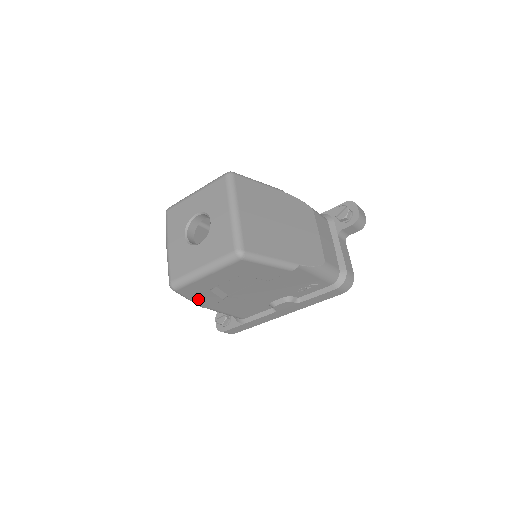
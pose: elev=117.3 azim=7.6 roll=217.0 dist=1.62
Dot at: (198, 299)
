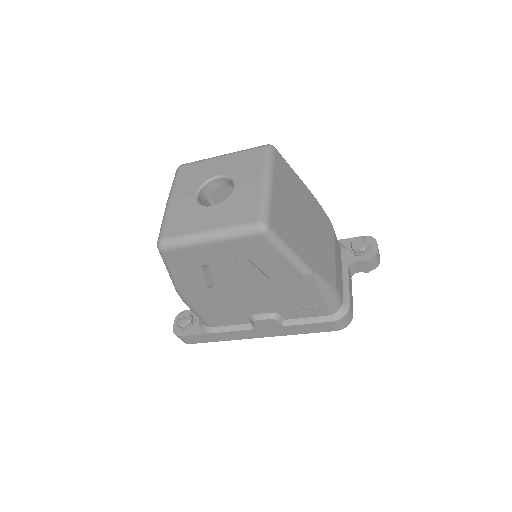
Dot at: (180, 275)
